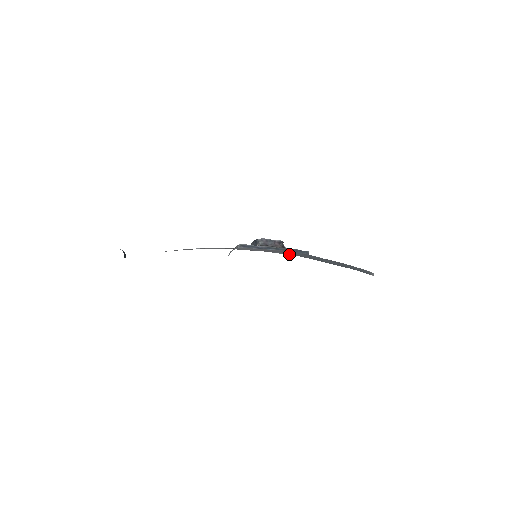
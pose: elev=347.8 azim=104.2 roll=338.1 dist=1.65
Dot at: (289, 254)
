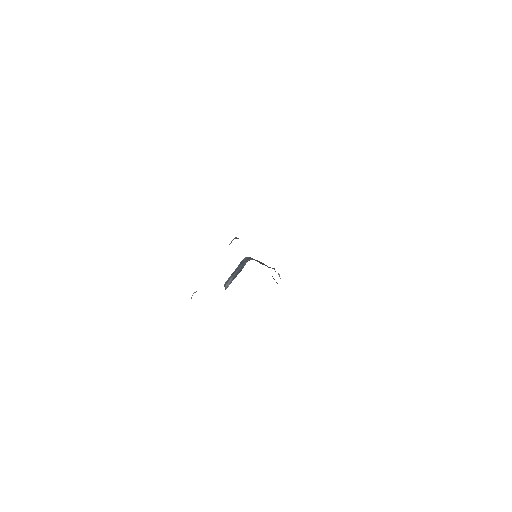
Dot at: occluded
